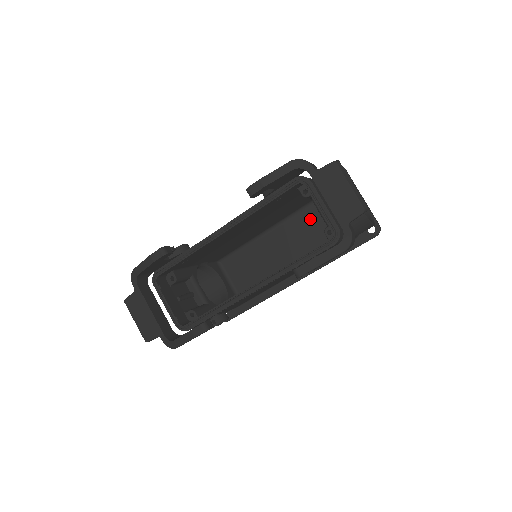
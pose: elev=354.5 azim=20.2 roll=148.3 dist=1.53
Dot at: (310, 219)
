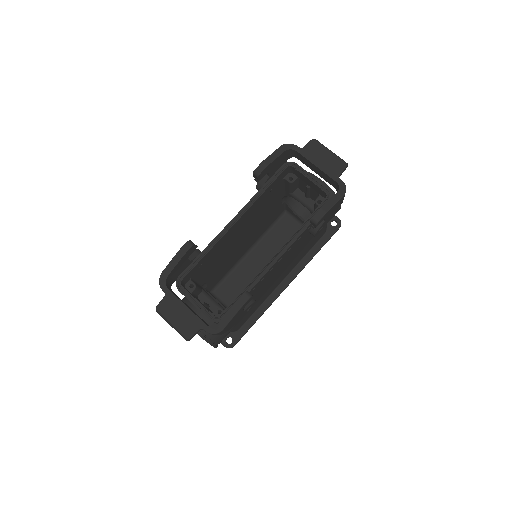
Dot at: (283, 230)
